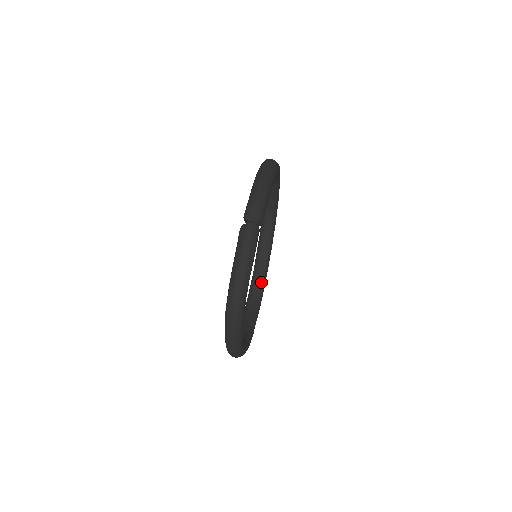
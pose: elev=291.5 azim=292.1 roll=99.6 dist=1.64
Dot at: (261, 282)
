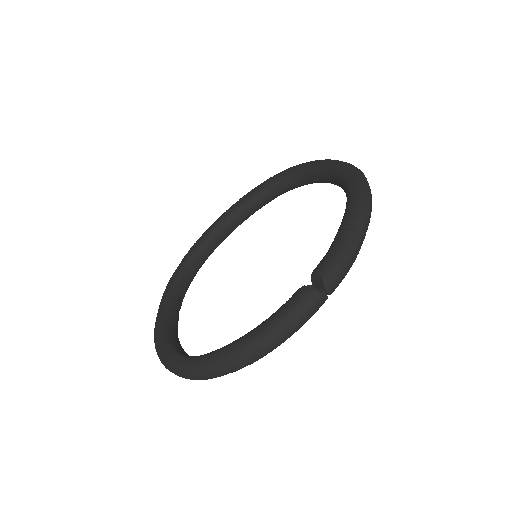
Dot at: (216, 245)
